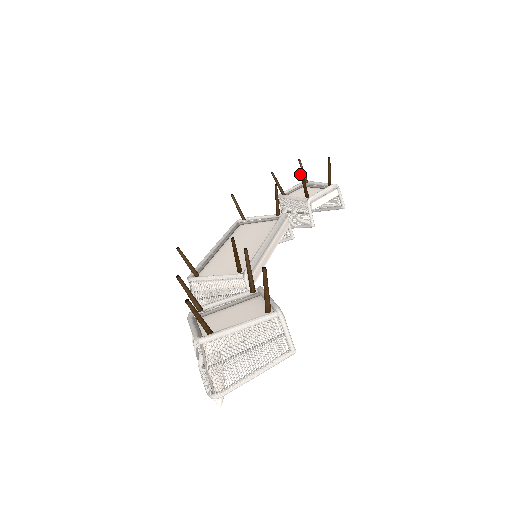
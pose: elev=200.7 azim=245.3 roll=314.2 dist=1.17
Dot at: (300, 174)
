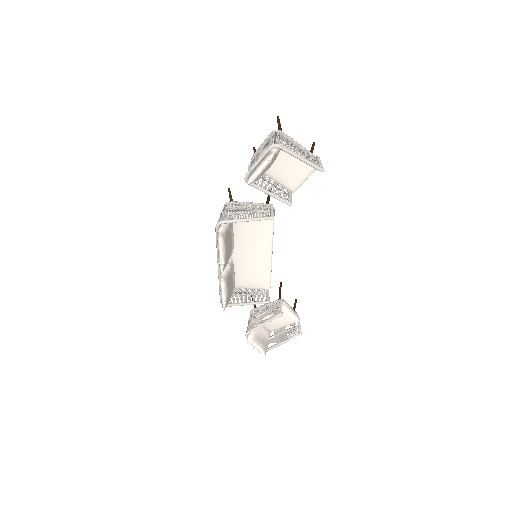
Dot at: (280, 283)
